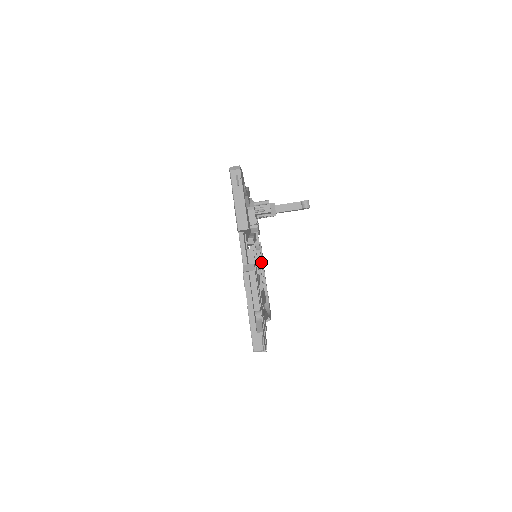
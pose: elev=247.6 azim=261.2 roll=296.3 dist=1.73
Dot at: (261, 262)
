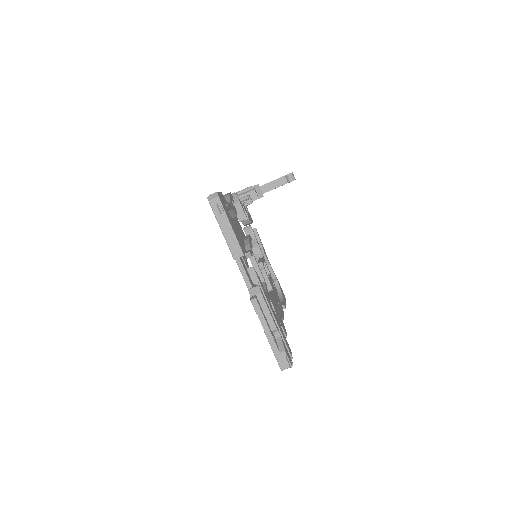
Dot at: (262, 255)
